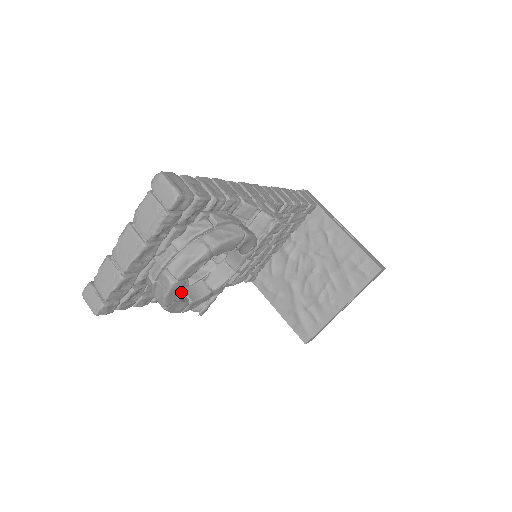
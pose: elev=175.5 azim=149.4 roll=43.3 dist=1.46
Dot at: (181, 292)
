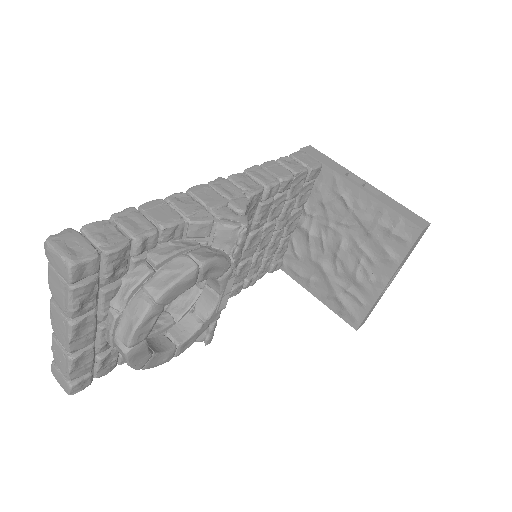
Dot at: (164, 337)
